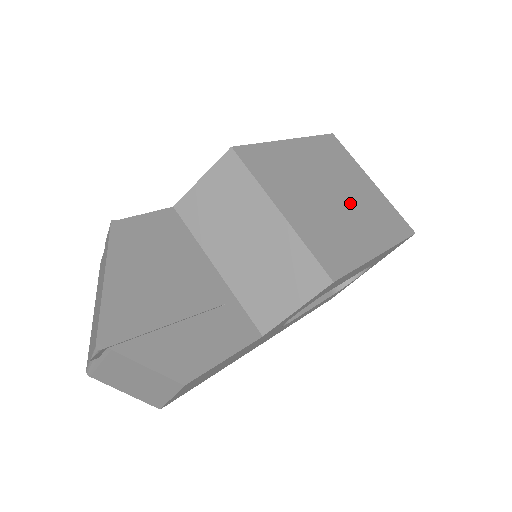
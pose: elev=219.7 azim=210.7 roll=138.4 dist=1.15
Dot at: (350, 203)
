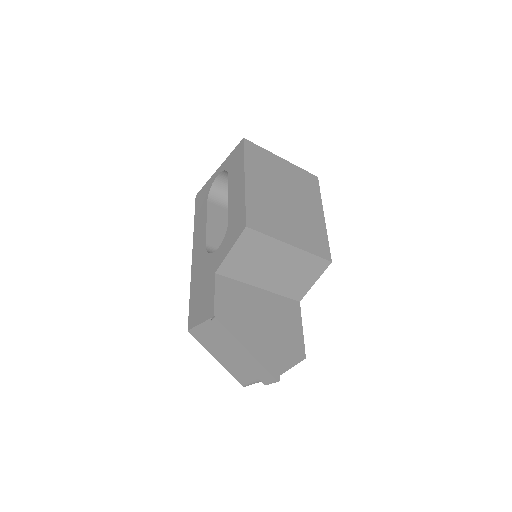
Dot at: (294, 195)
